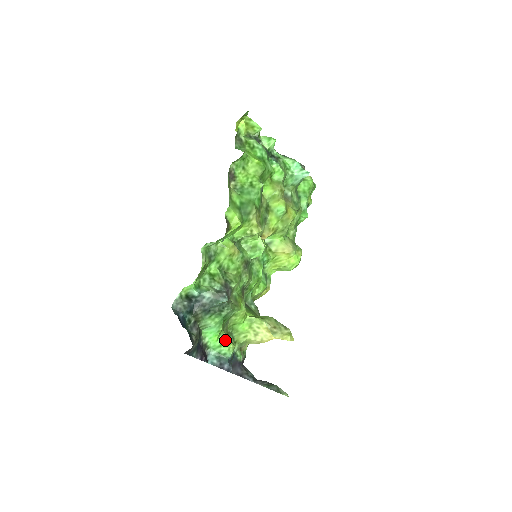
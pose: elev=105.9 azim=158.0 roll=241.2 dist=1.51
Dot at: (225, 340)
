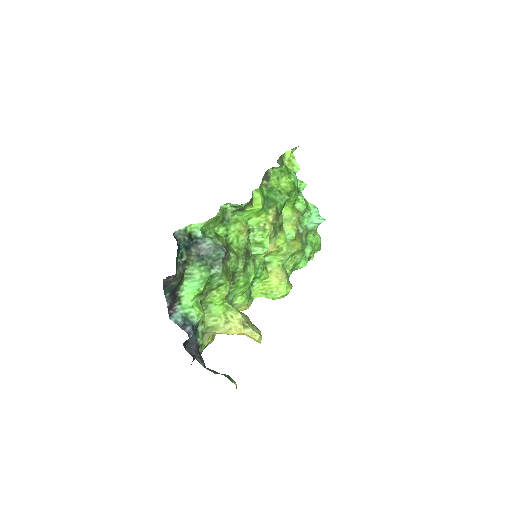
Dot at: (198, 305)
